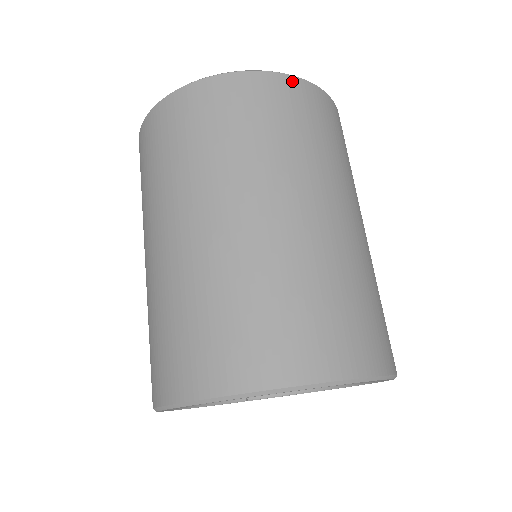
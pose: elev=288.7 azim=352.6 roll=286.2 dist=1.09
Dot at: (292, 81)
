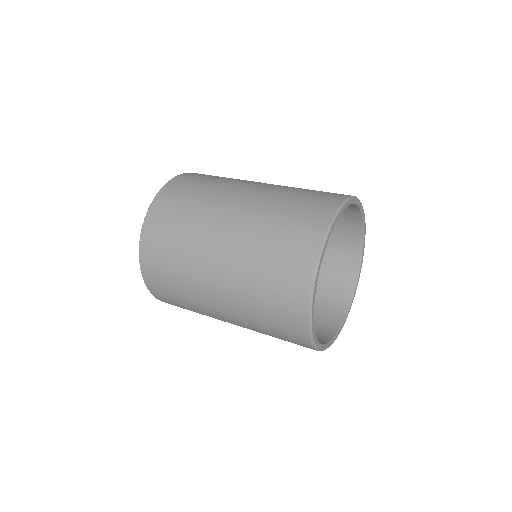
Dot at: (183, 175)
